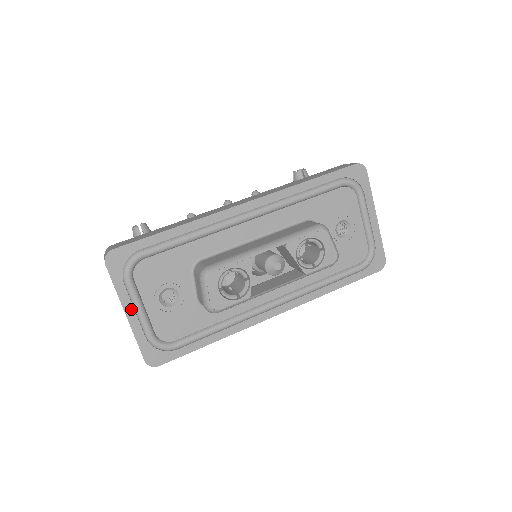
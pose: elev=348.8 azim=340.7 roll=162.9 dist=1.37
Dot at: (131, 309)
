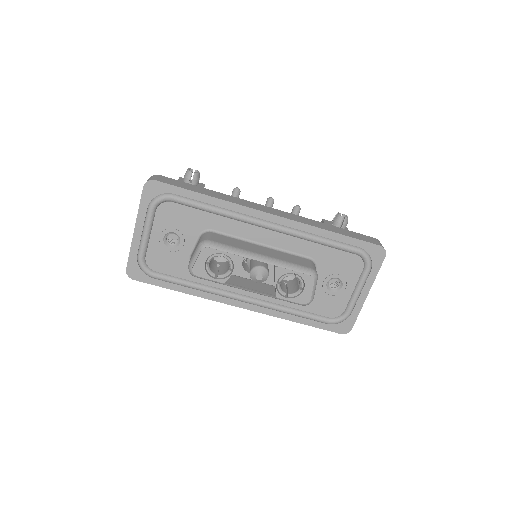
Dot at: (140, 229)
